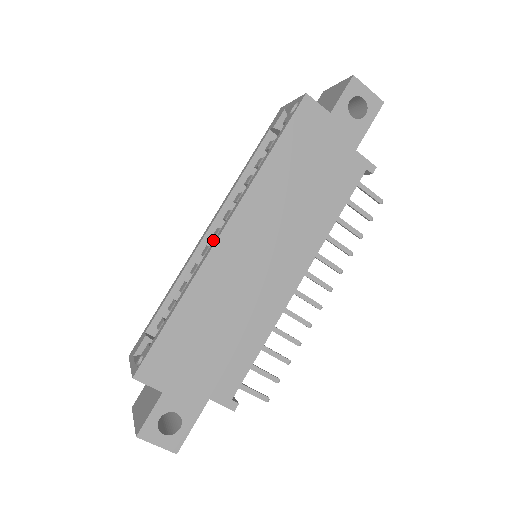
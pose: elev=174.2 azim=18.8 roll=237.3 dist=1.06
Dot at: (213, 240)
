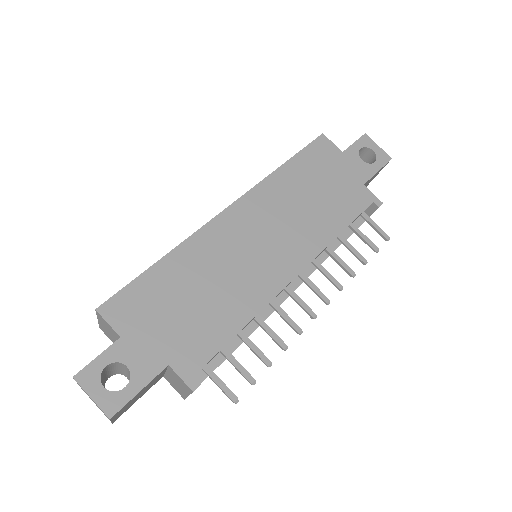
Dot at: occluded
